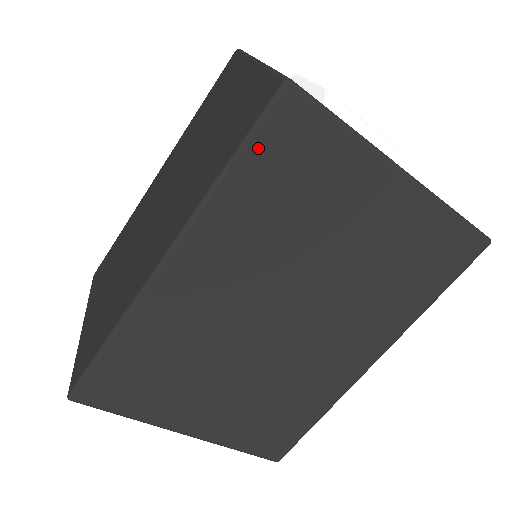
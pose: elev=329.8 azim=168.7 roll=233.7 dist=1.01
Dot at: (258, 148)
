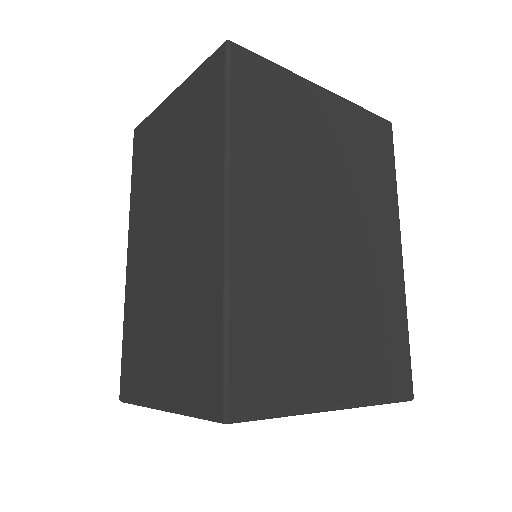
Dot at: (238, 91)
